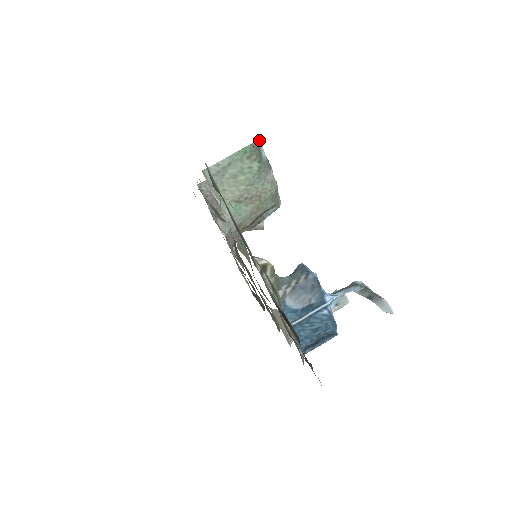
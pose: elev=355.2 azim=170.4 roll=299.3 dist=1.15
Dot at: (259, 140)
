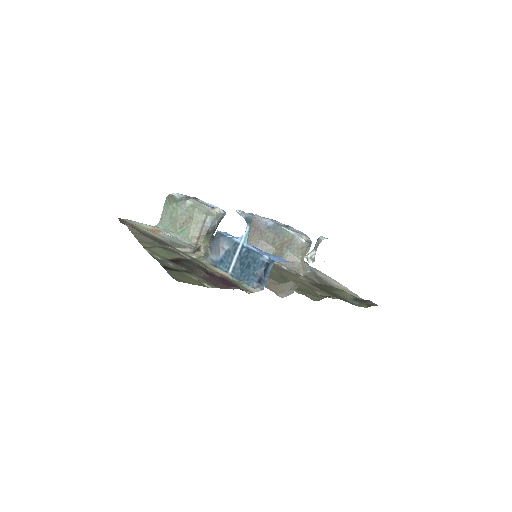
Dot at: (174, 193)
